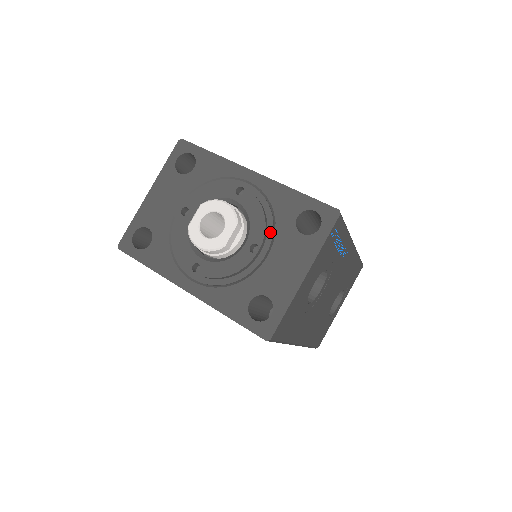
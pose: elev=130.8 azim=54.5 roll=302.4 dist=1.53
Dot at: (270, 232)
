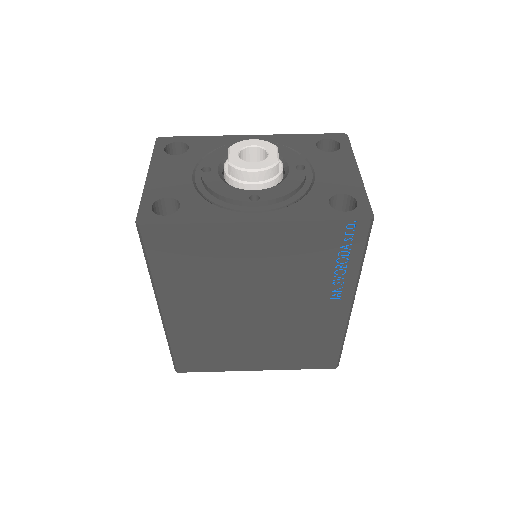
Dot at: occluded
